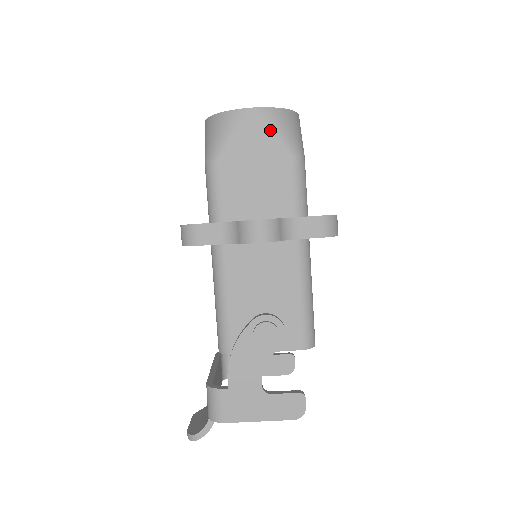
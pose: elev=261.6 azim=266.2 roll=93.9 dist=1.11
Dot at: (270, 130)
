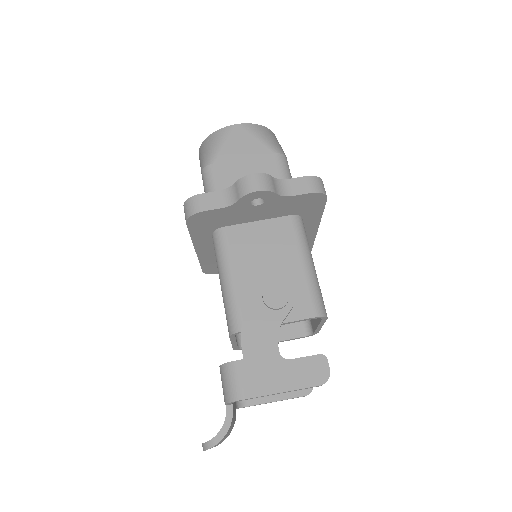
Dot at: (254, 137)
